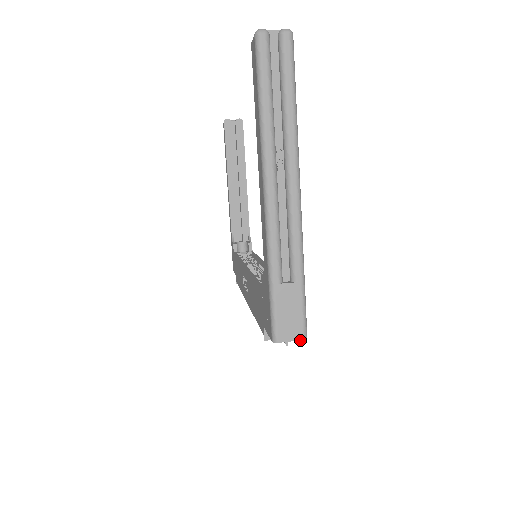
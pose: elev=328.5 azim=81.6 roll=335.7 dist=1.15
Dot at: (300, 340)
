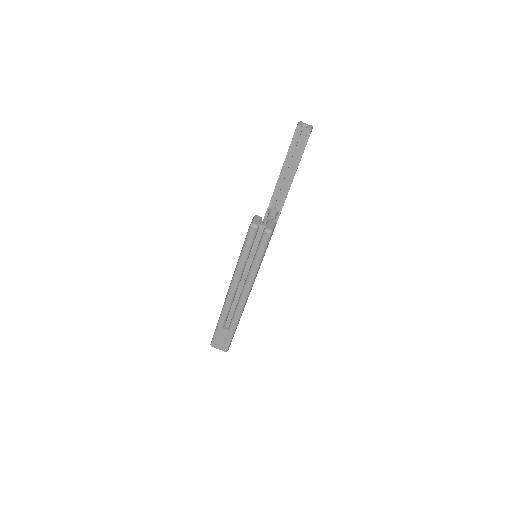
Dot at: occluded
